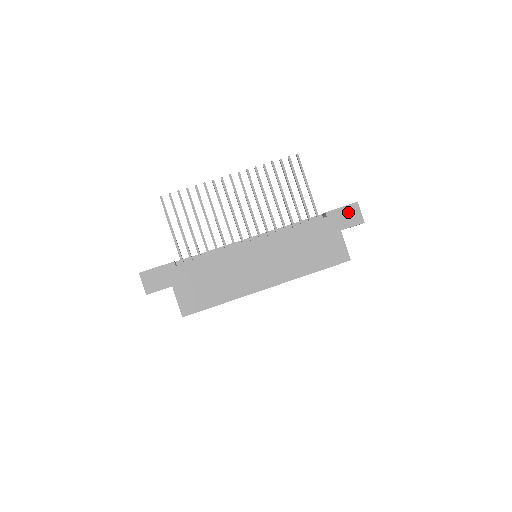
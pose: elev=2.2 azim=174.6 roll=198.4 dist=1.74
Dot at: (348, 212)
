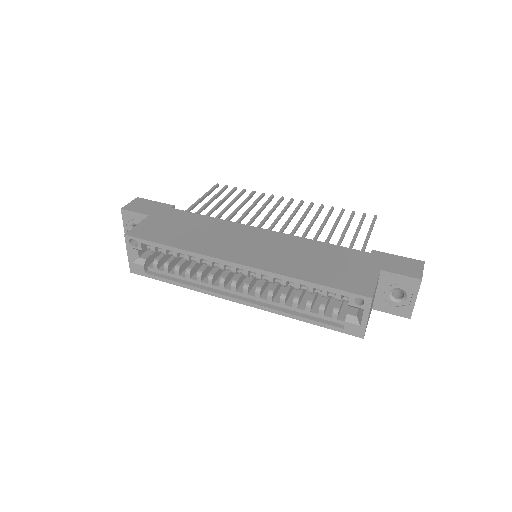
Dot at: (404, 262)
